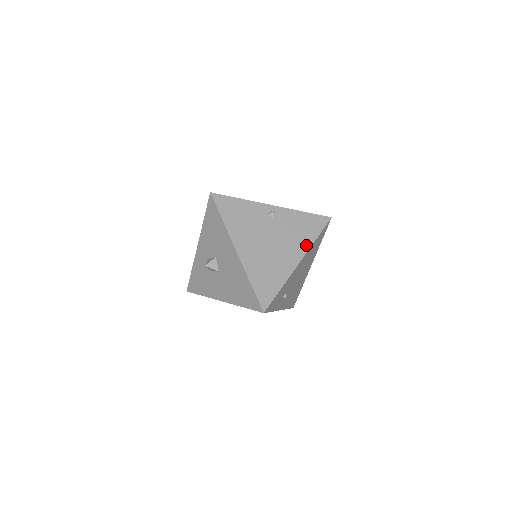
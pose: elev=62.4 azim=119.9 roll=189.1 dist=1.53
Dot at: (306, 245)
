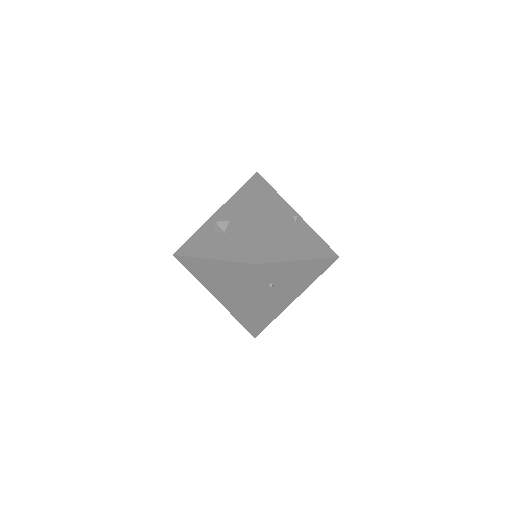
Dot at: (312, 255)
